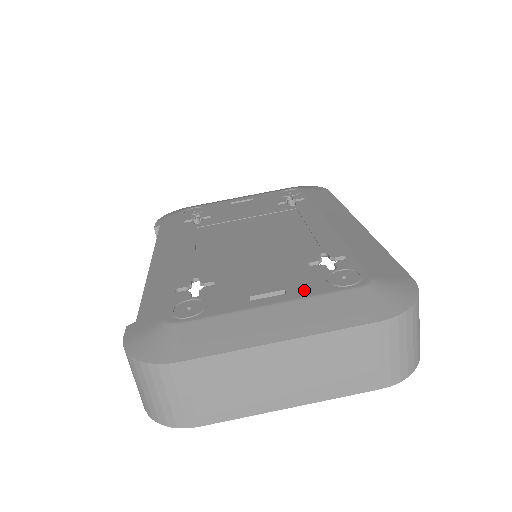
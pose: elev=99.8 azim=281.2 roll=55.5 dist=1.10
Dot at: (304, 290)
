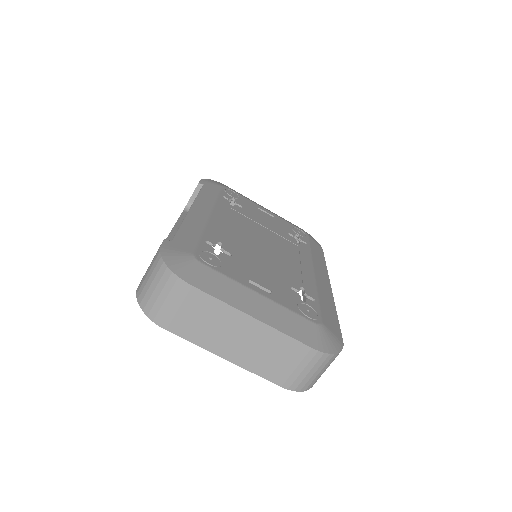
Dot at: (282, 300)
